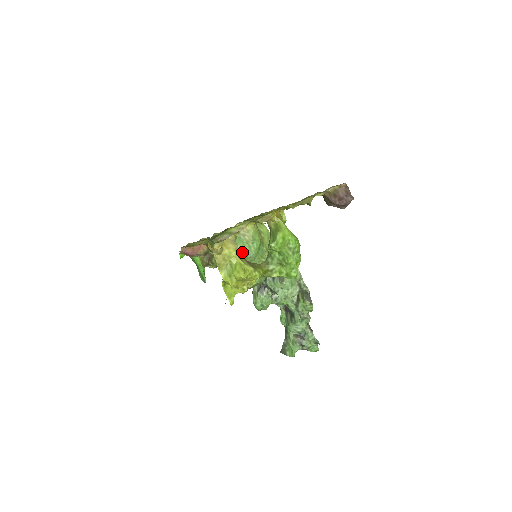
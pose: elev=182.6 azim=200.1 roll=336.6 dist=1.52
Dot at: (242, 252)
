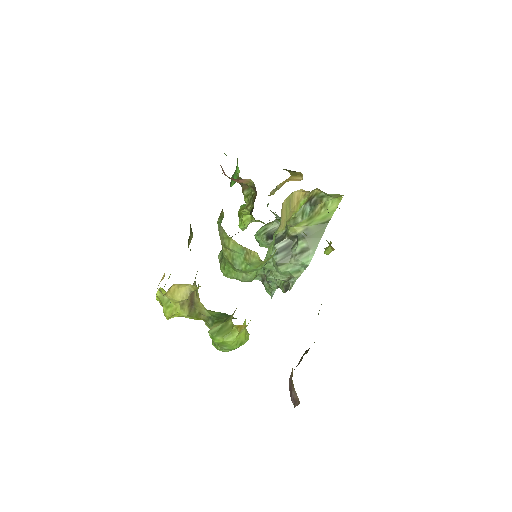
Dot at: (232, 259)
